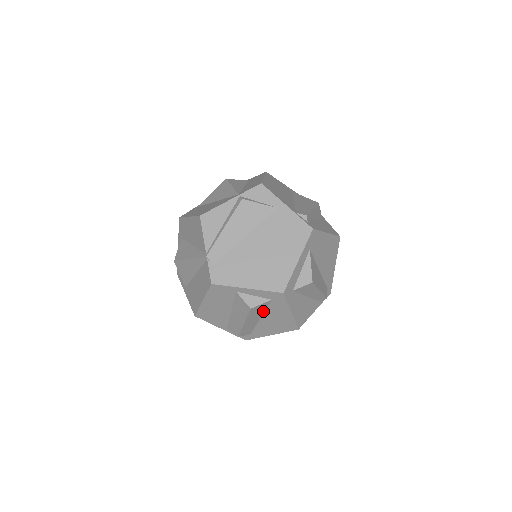
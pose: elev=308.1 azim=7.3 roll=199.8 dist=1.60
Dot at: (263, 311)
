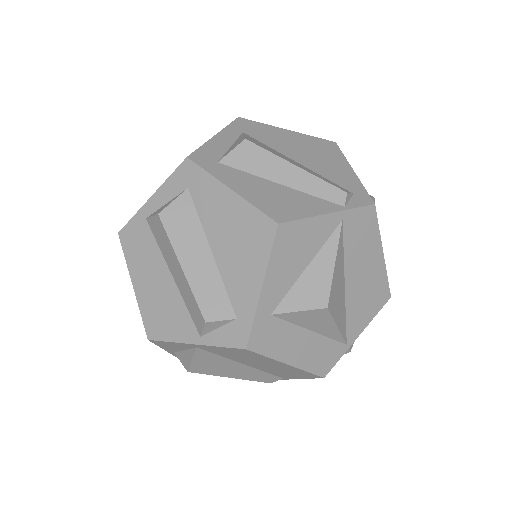
Dot at: (199, 227)
